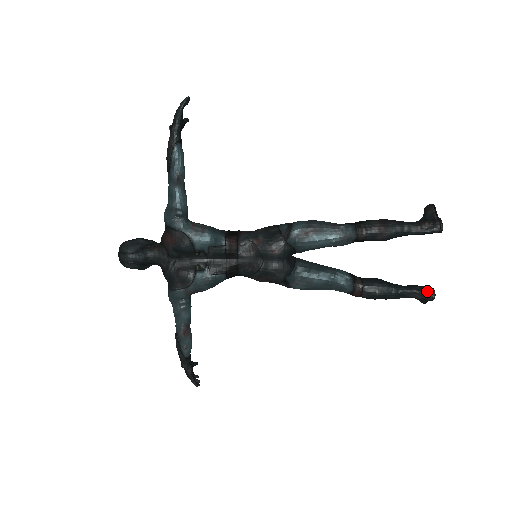
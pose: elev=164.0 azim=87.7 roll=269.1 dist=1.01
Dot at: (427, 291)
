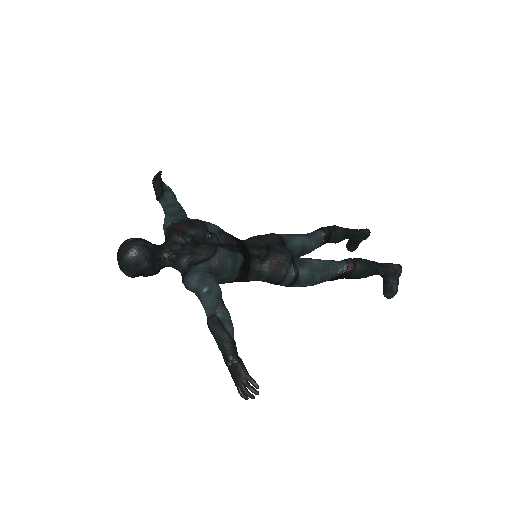
Dot at: occluded
